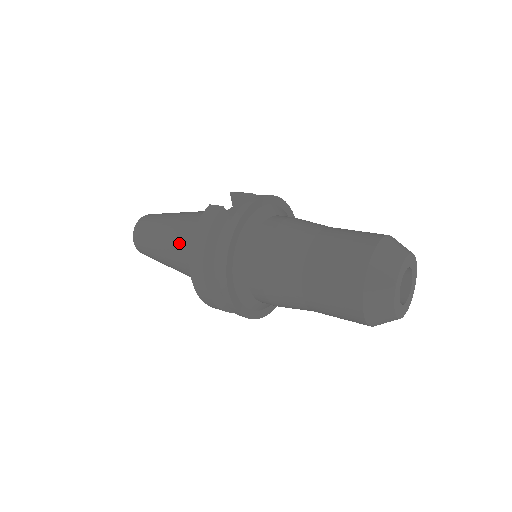
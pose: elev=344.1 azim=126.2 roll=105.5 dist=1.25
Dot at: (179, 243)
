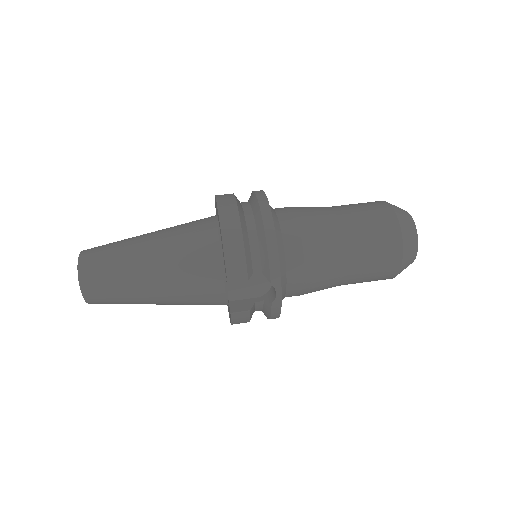
Dot at: occluded
